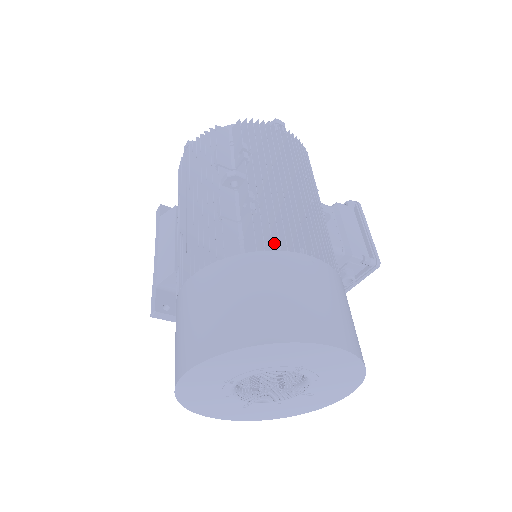
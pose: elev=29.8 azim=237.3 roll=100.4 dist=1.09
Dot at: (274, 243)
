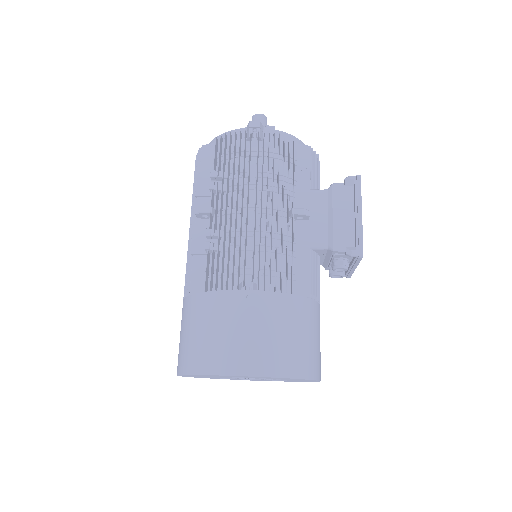
Dot at: (221, 280)
